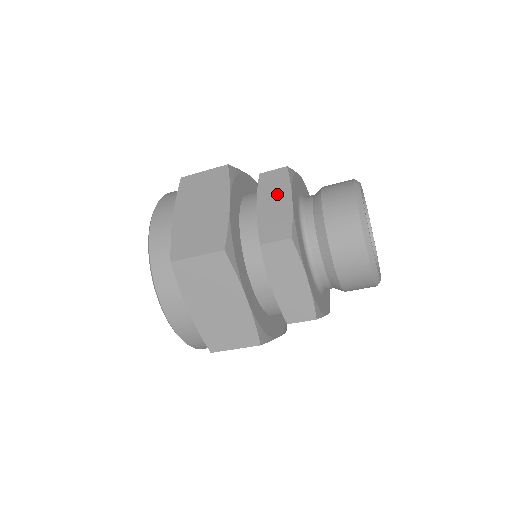
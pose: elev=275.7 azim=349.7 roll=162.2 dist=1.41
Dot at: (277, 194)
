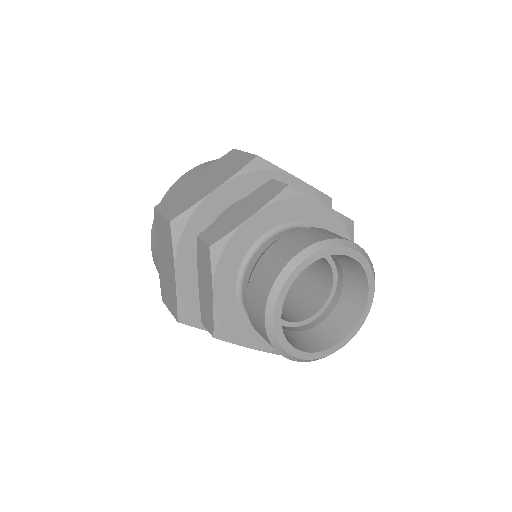
Dot at: (253, 204)
